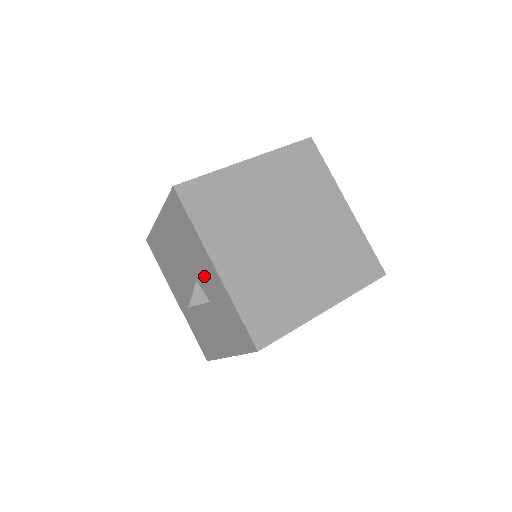
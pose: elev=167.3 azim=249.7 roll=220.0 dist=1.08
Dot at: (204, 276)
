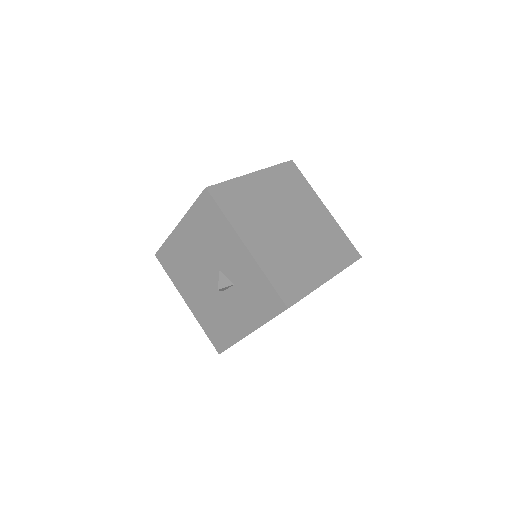
Dot at: (231, 261)
